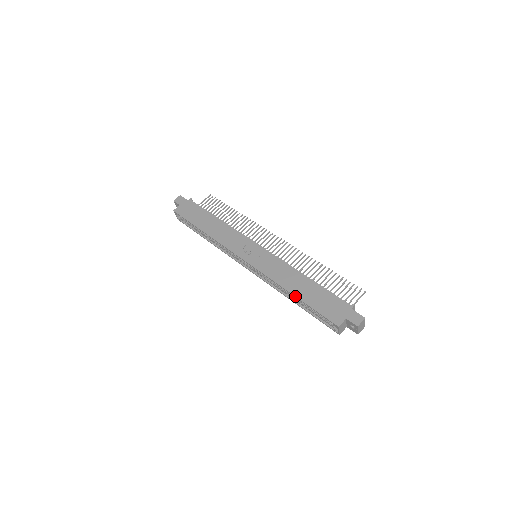
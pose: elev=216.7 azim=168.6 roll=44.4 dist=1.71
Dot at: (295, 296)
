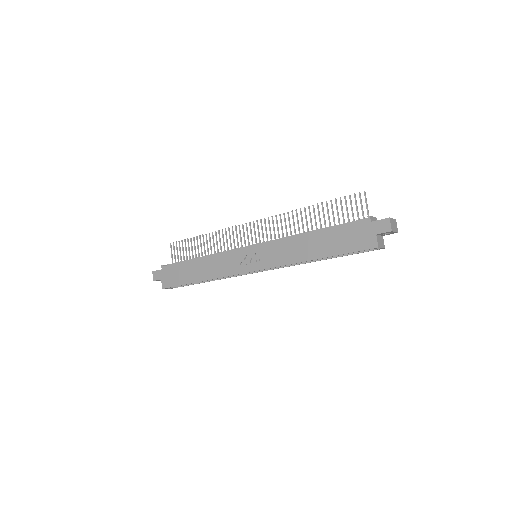
Dot at: occluded
